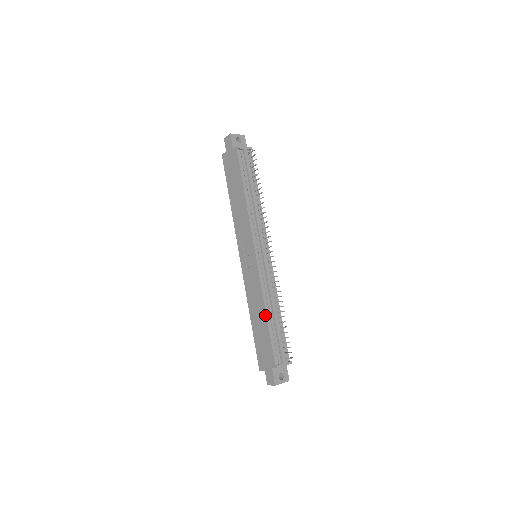
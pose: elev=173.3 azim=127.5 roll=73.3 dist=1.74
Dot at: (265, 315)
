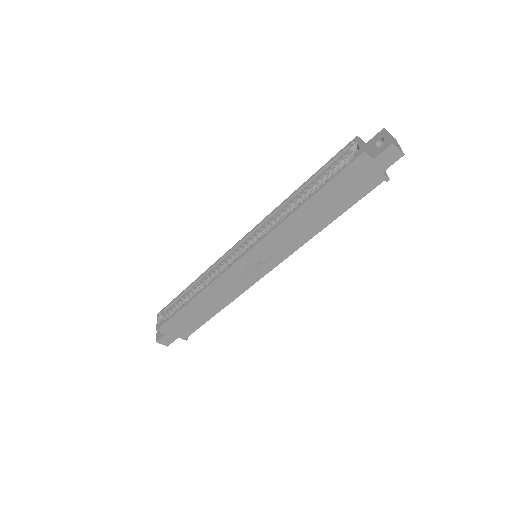
Dot at: (219, 311)
